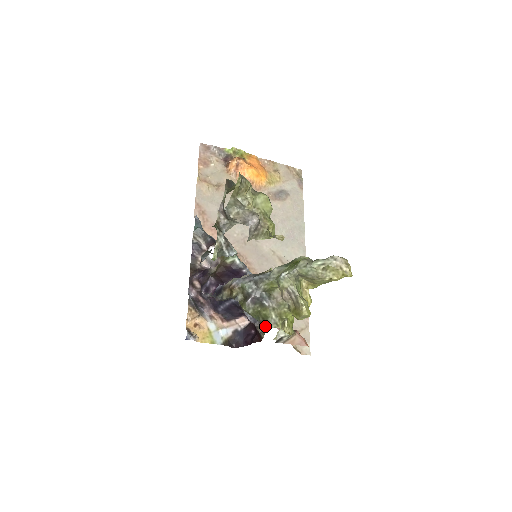
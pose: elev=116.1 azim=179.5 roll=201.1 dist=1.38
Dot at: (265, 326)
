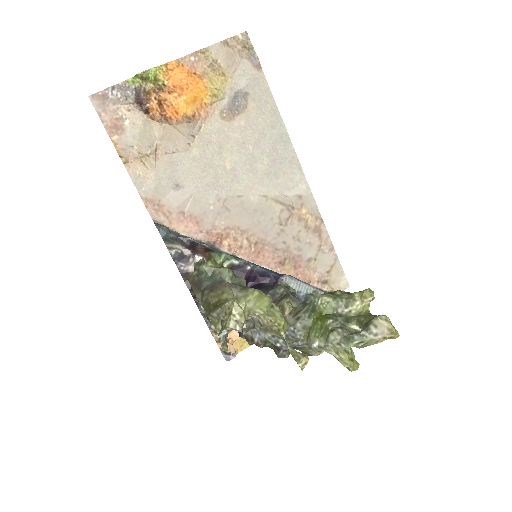
Dot at: (307, 355)
